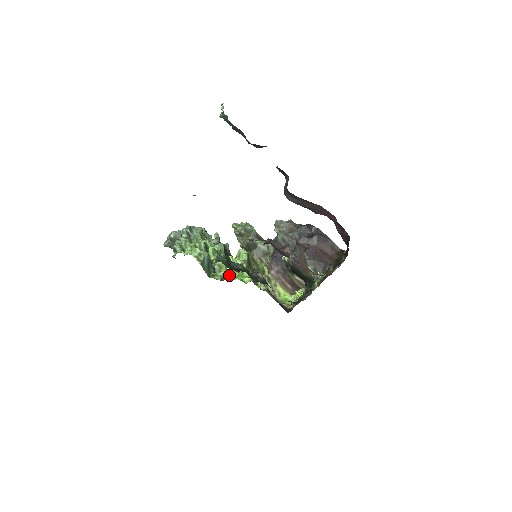
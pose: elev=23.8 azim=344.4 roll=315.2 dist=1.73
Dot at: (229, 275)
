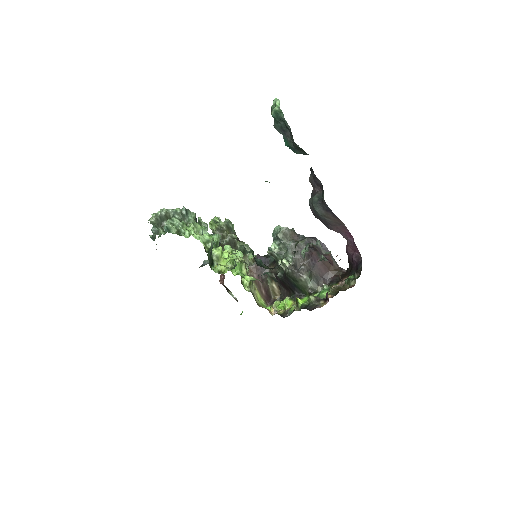
Dot at: (231, 270)
